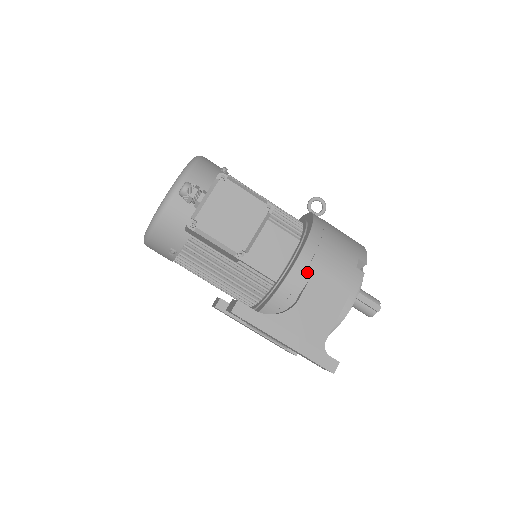
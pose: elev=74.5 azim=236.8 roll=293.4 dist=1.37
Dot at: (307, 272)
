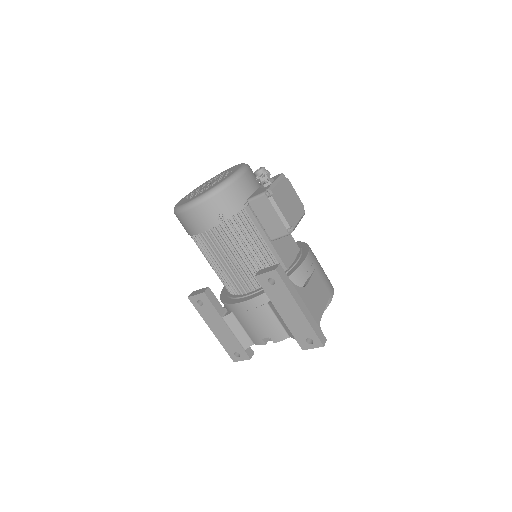
Dot at: (311, 268)
